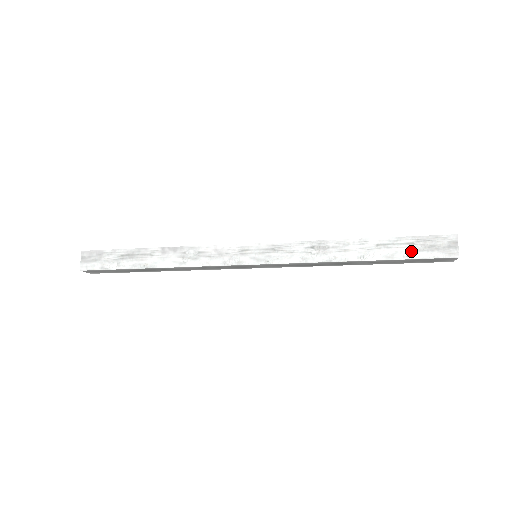
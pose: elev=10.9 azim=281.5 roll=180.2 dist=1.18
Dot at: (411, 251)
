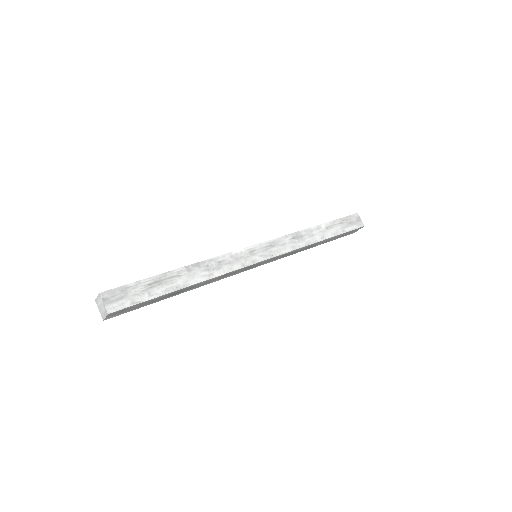
Dot at: (343, 227)
